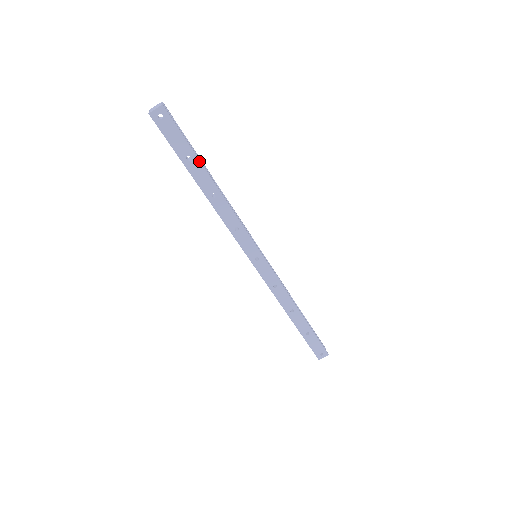
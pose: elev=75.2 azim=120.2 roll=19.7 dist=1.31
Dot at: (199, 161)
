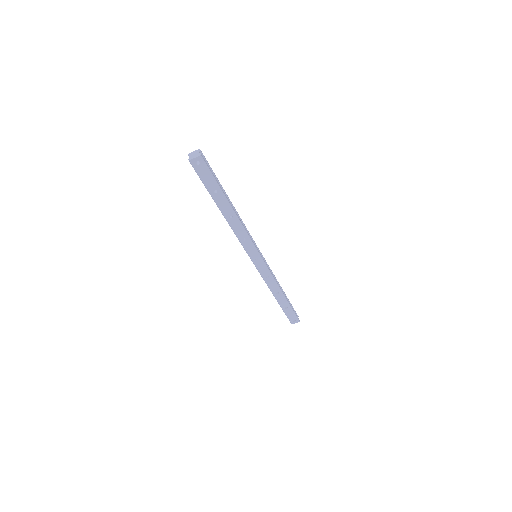
Dot at: (223, 194)
